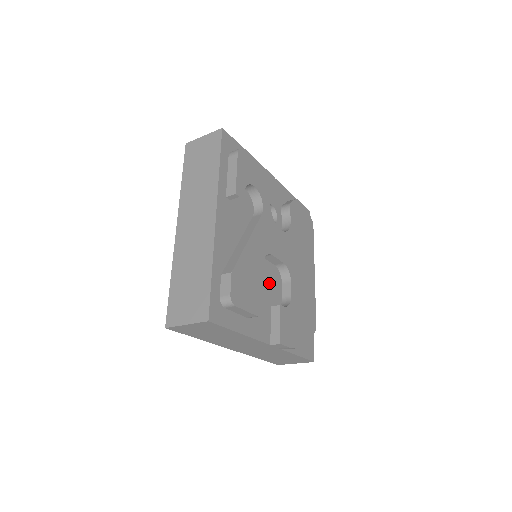
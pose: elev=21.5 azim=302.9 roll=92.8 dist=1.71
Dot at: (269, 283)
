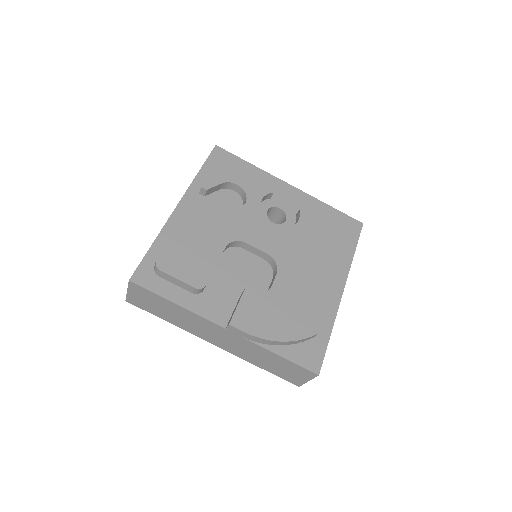
Dot at: (247, 273)
